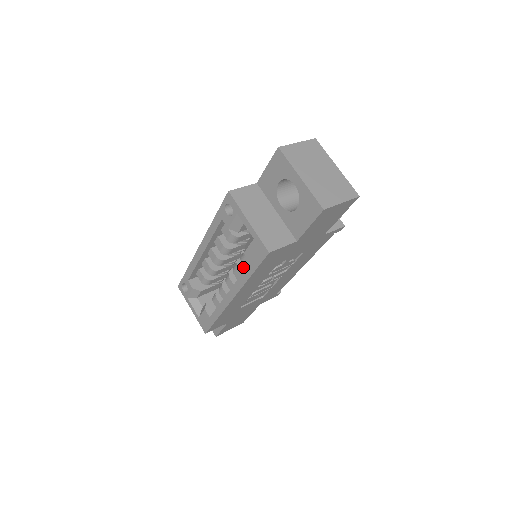
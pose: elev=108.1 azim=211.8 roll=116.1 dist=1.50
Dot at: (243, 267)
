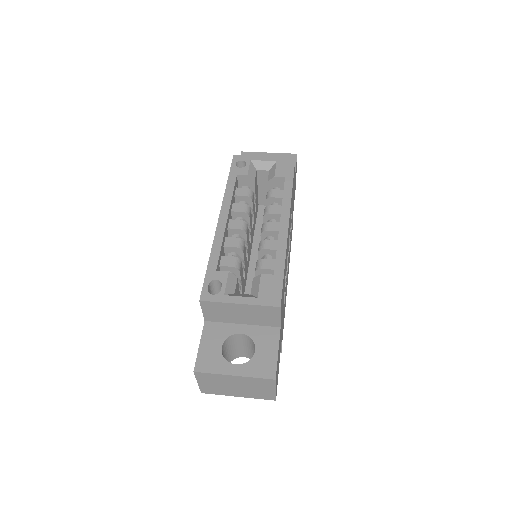
Dot at: occluded
